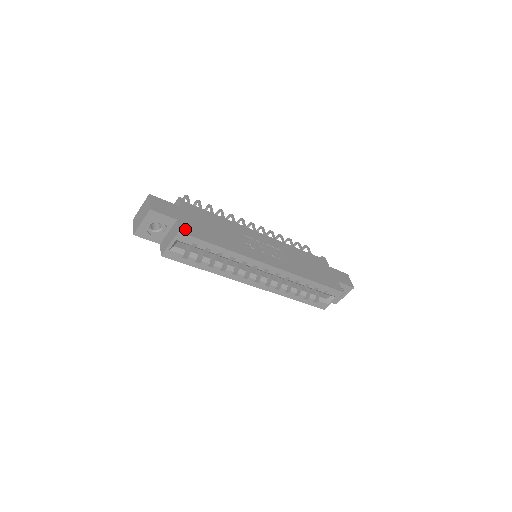
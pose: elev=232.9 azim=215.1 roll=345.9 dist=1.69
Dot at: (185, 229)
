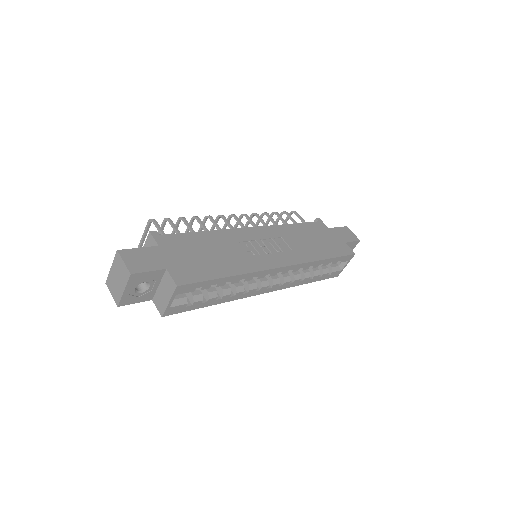
Dot at: (181, 277)
